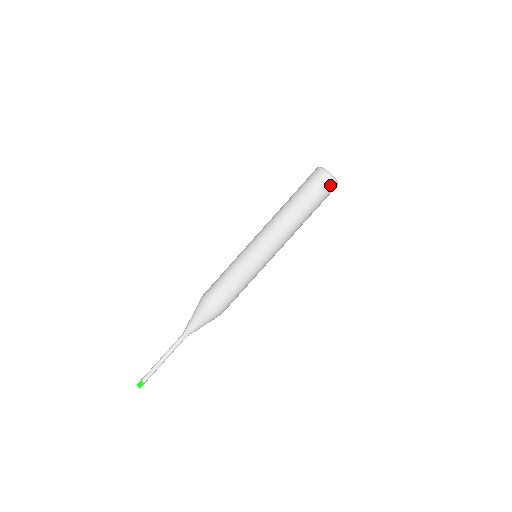
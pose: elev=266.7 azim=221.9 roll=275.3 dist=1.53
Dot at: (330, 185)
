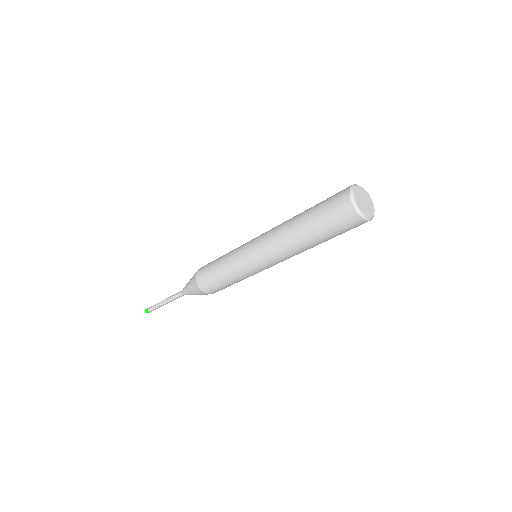
Dot at: occluded
